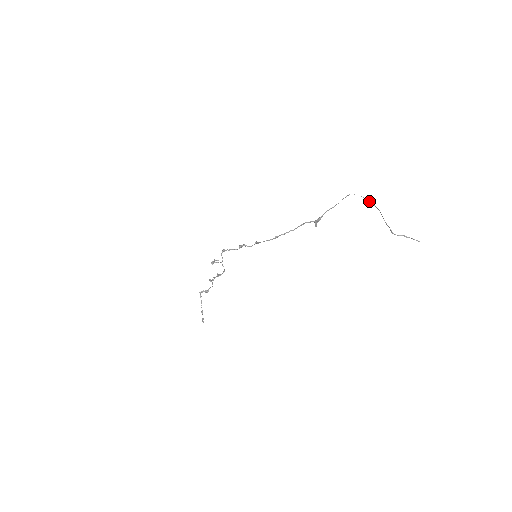
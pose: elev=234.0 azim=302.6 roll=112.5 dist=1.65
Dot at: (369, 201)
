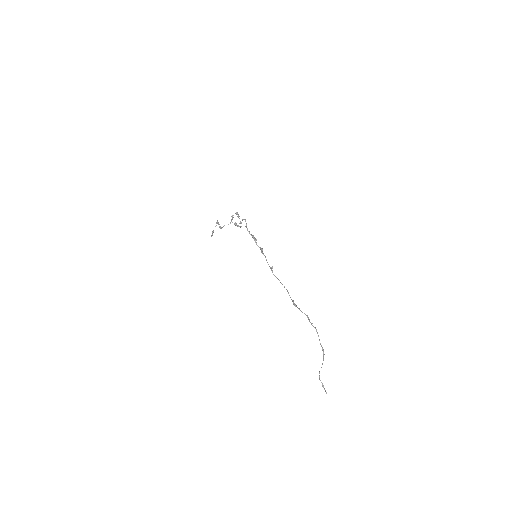
Dot at: (322, 347)
